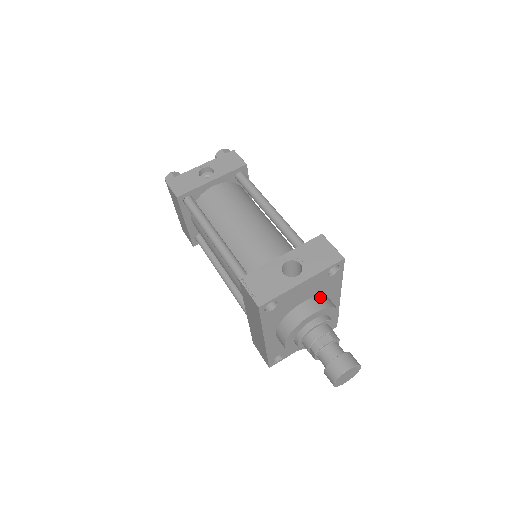
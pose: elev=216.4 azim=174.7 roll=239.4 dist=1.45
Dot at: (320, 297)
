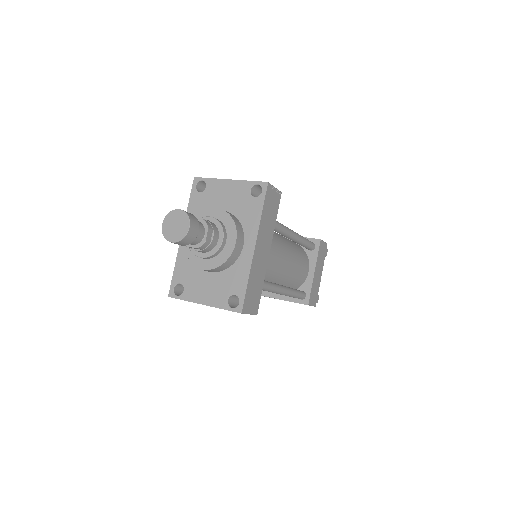
Dot at: (236, 217)
